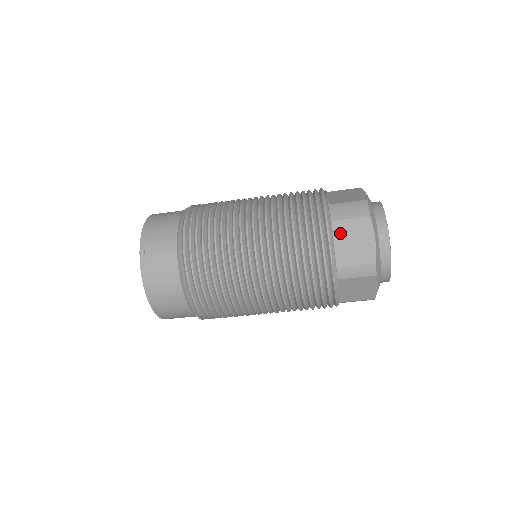
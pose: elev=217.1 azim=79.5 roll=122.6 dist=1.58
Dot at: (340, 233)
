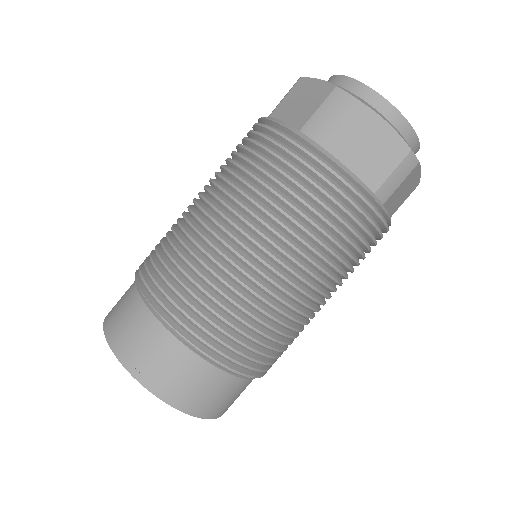
Dot at: occluded
